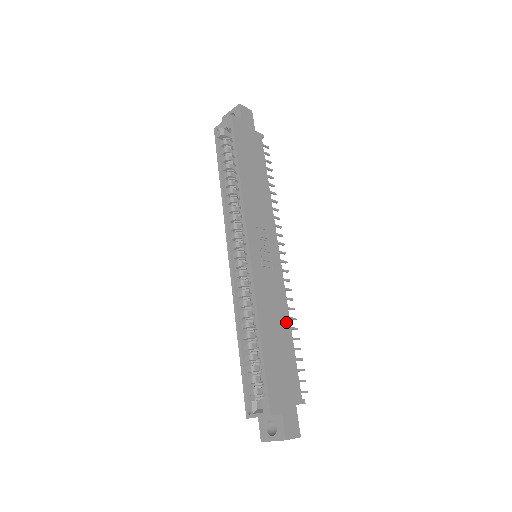
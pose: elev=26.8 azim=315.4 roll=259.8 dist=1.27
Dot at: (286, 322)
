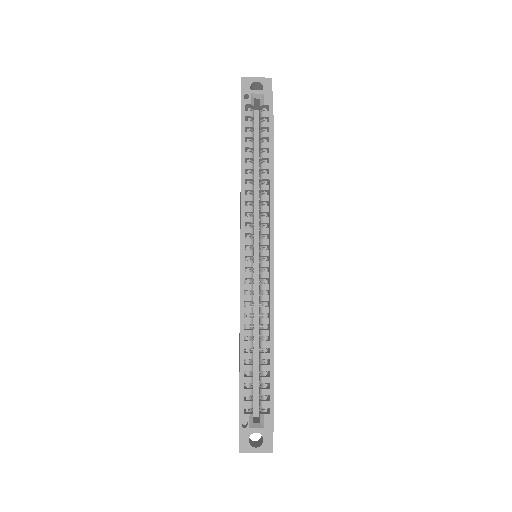
Dot at: occluded
